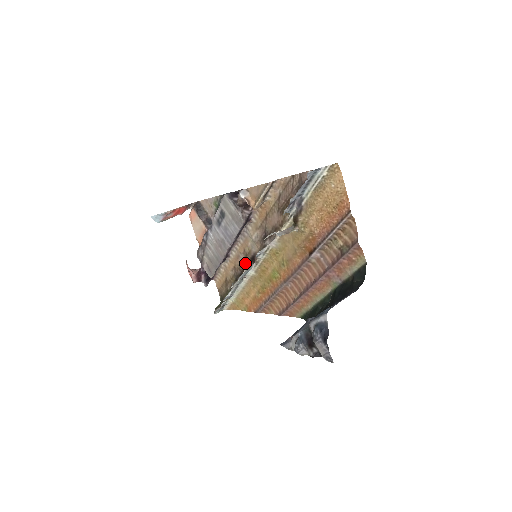
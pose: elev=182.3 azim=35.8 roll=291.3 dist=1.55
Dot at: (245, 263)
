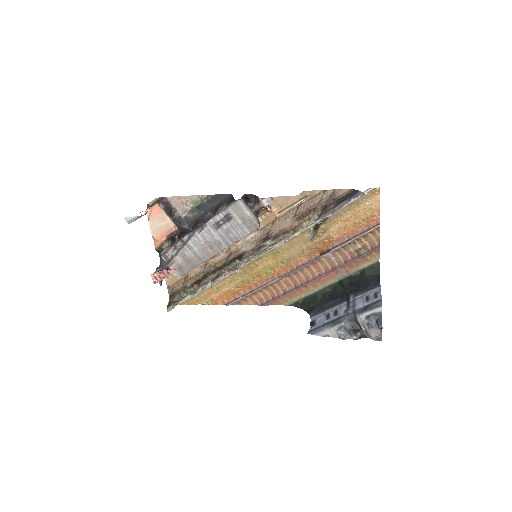
Dot at: (227, 261)
